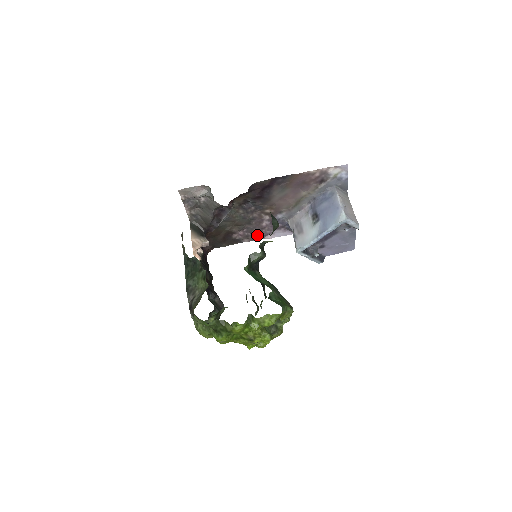
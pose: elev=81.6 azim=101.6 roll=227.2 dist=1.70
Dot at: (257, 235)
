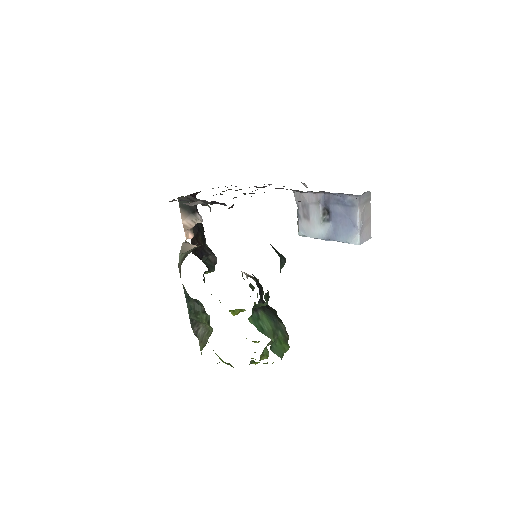
Dot at: (255, 186)
